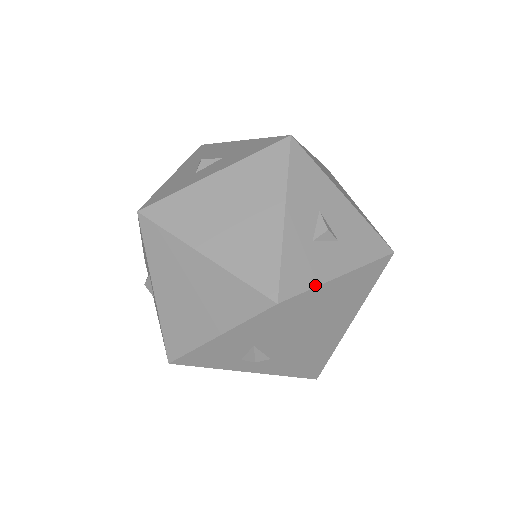
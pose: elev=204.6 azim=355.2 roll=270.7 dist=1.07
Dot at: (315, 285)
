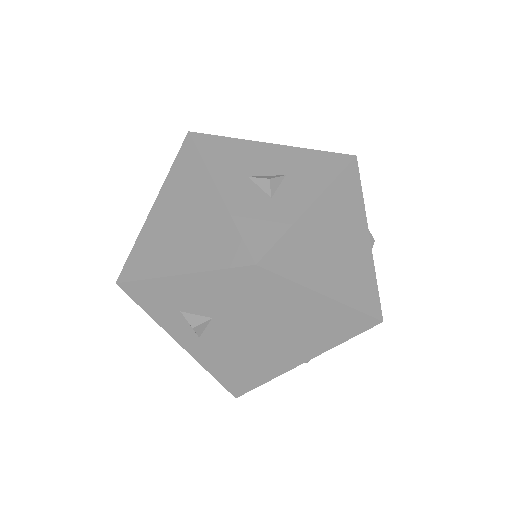
Dot at: occluded
